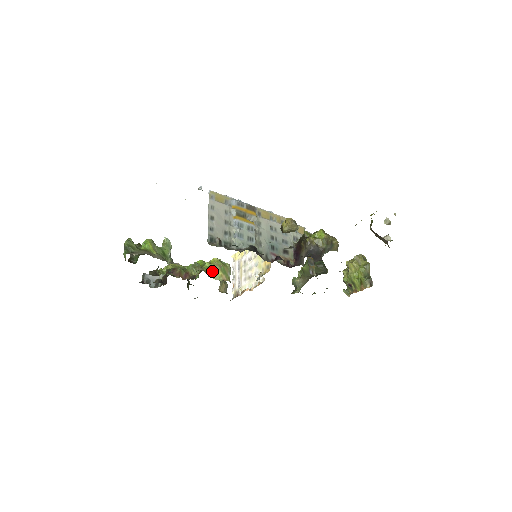
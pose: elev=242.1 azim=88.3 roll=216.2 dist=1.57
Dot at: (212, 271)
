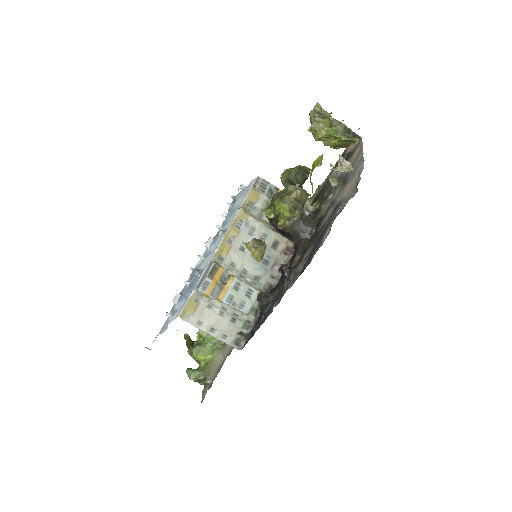
Dot at: occluded
